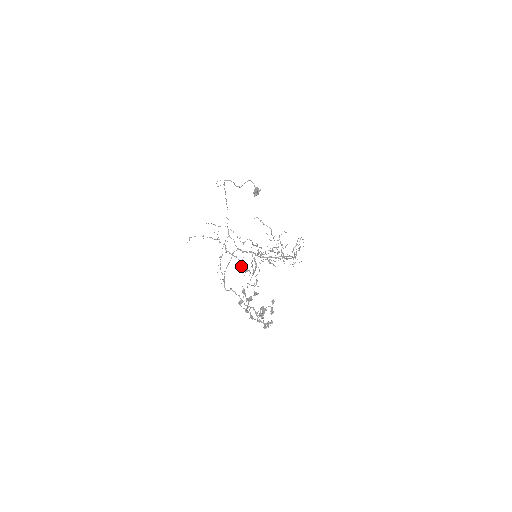
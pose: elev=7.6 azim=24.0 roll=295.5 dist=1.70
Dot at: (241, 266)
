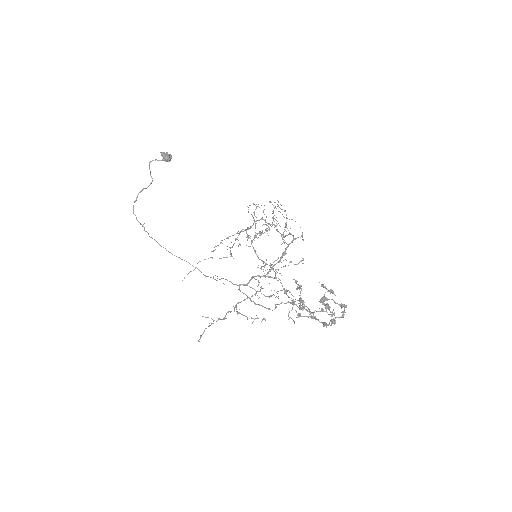
Dot at: occluded
